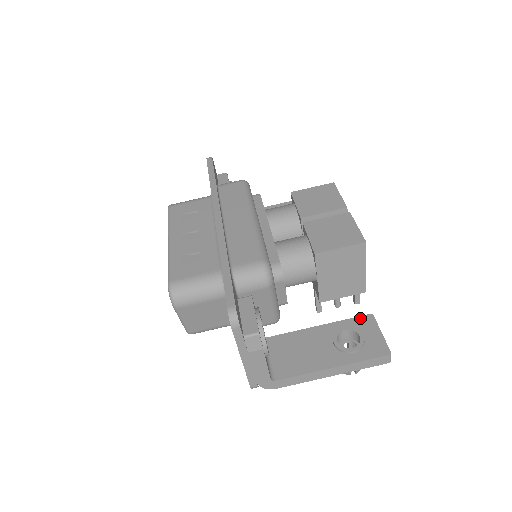
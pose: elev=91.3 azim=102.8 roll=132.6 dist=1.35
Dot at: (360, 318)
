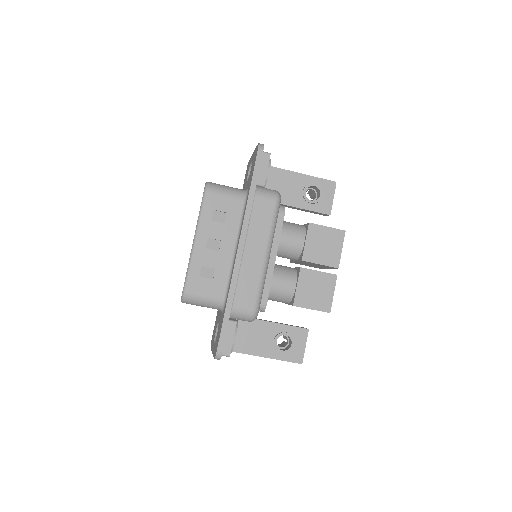
Dot at: (299, 329)
